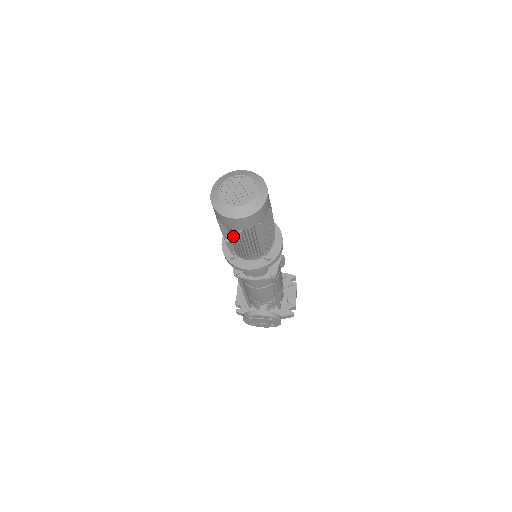
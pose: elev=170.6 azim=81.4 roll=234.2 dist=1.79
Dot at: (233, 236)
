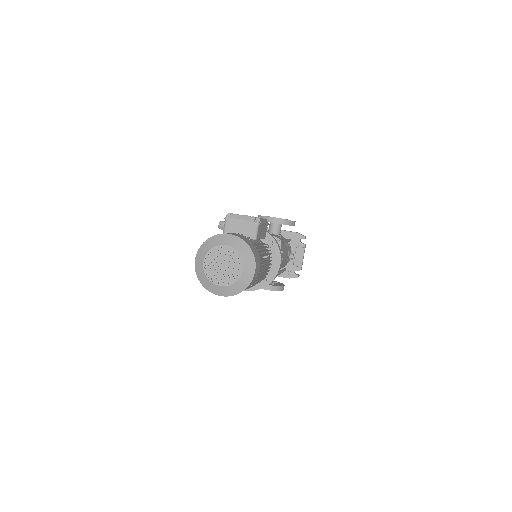
Dot at: occluded
